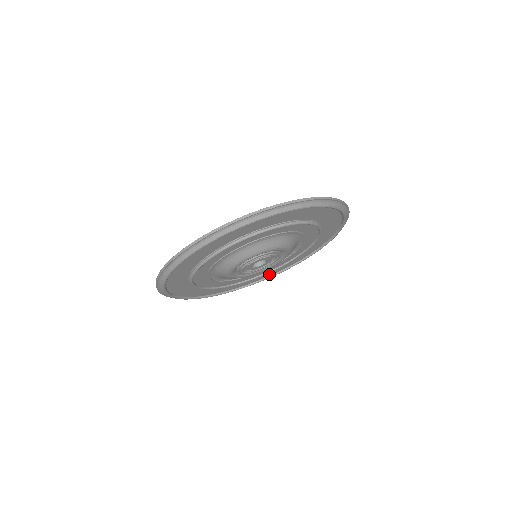
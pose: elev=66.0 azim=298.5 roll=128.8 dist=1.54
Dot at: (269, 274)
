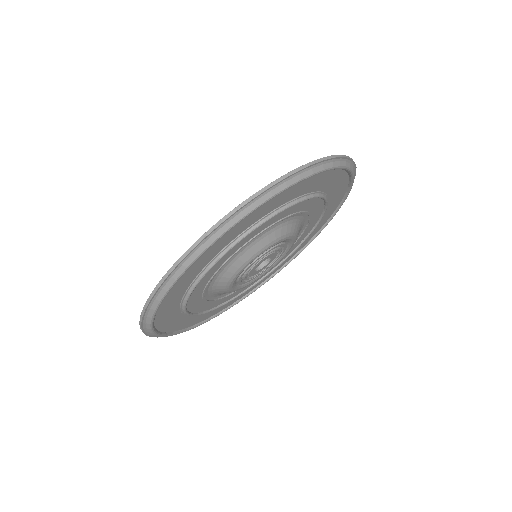
Dot at: (251, 288)
